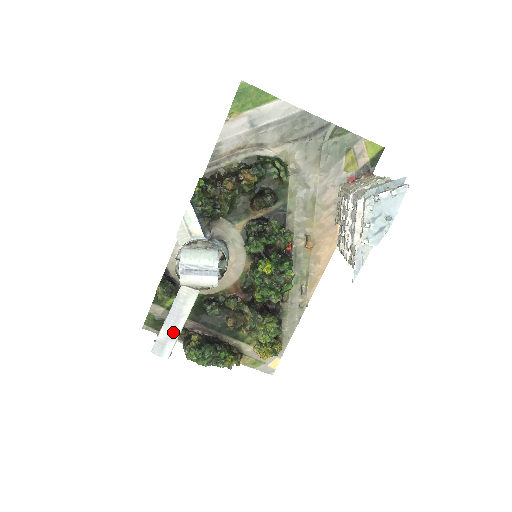
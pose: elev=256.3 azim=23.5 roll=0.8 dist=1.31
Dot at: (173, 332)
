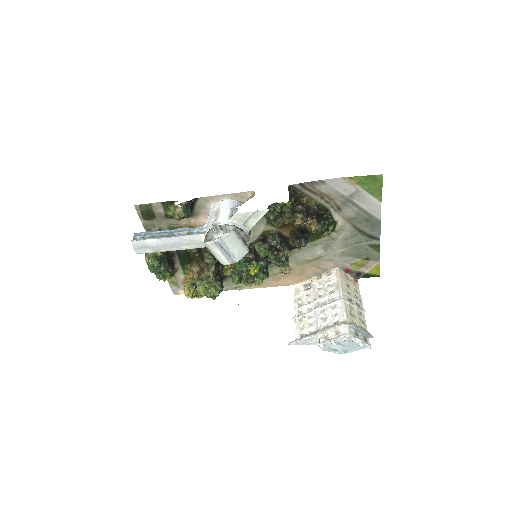
Dot at: (161, 248)
